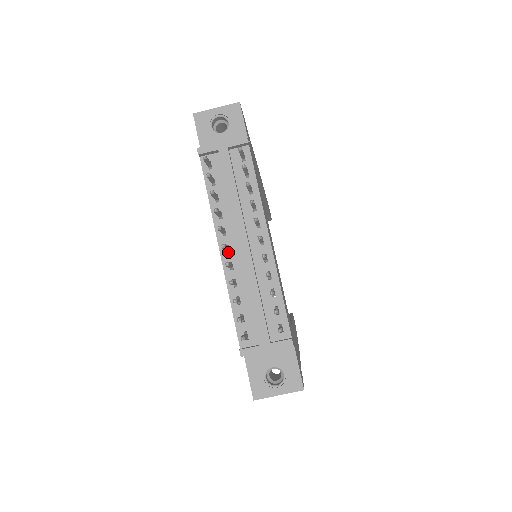
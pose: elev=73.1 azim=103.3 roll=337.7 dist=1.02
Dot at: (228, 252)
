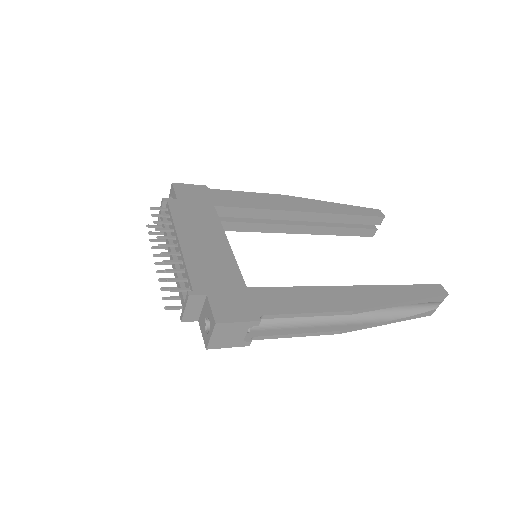
Dot at: occluded
